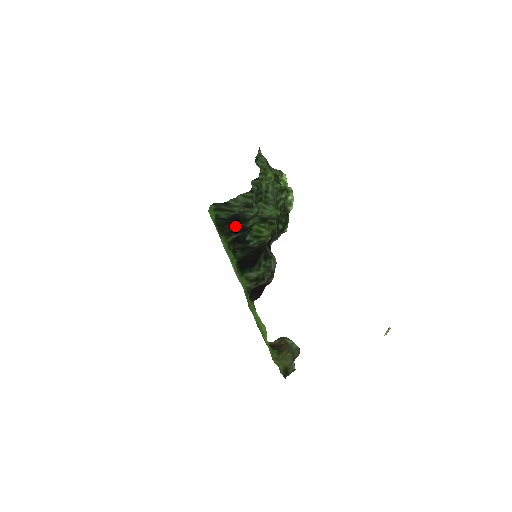
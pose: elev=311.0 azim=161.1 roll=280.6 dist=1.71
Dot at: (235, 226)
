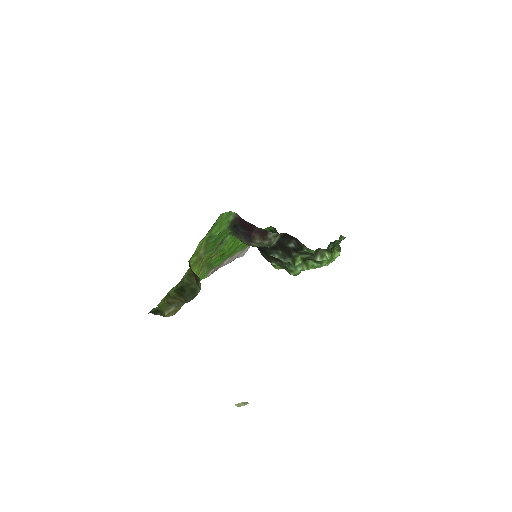
Dot at: occluded
